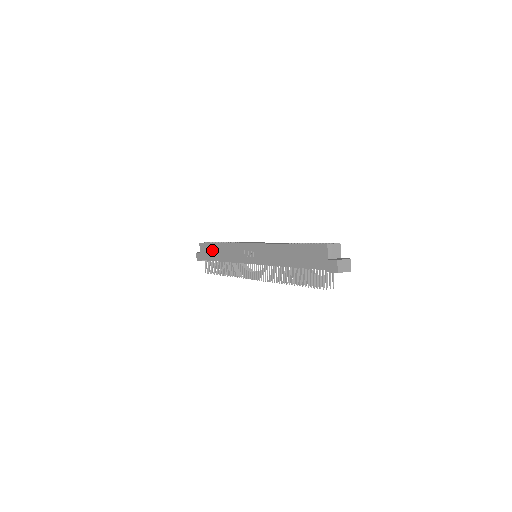
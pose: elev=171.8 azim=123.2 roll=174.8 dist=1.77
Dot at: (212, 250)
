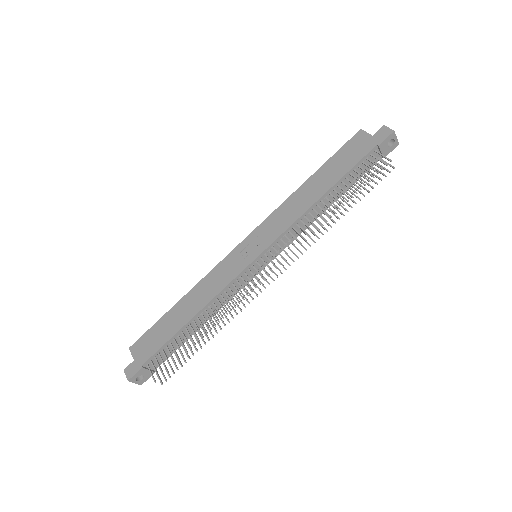
Dot at: (165, 325)
